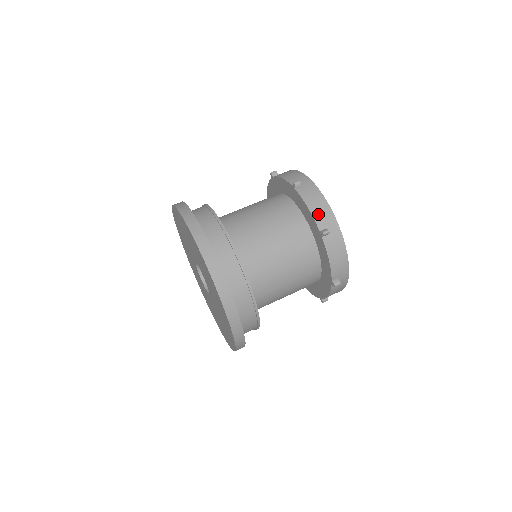
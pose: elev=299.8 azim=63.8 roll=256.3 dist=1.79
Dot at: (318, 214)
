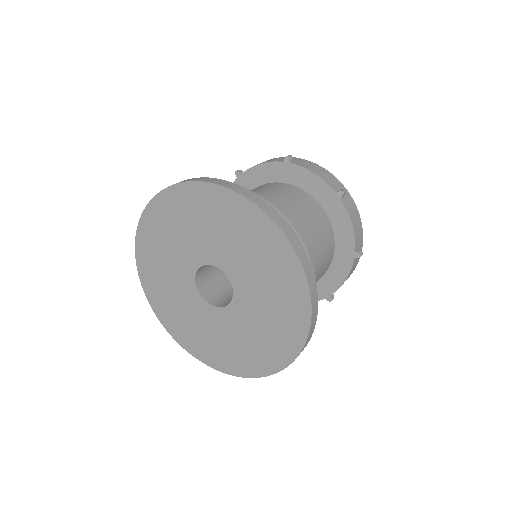
Dot at: (326, 178)
